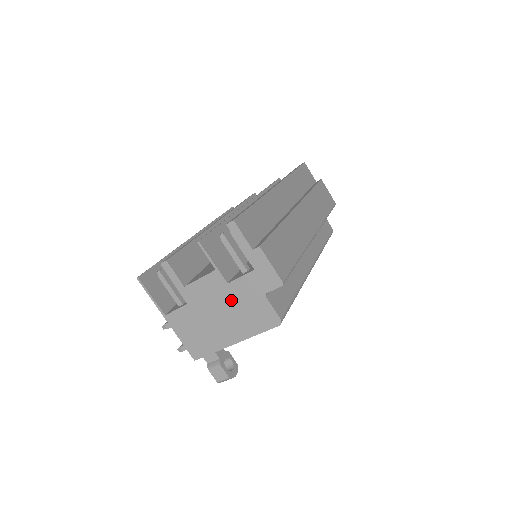
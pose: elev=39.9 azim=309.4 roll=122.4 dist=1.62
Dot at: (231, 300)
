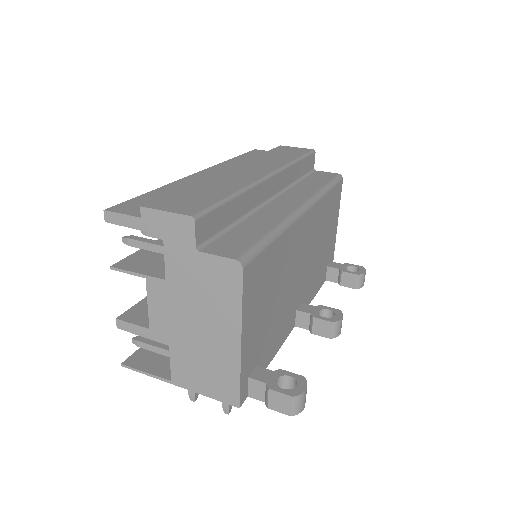
Dot at: (186, 295)
